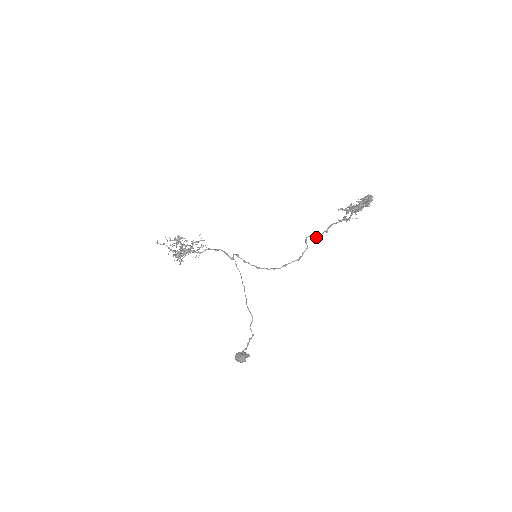
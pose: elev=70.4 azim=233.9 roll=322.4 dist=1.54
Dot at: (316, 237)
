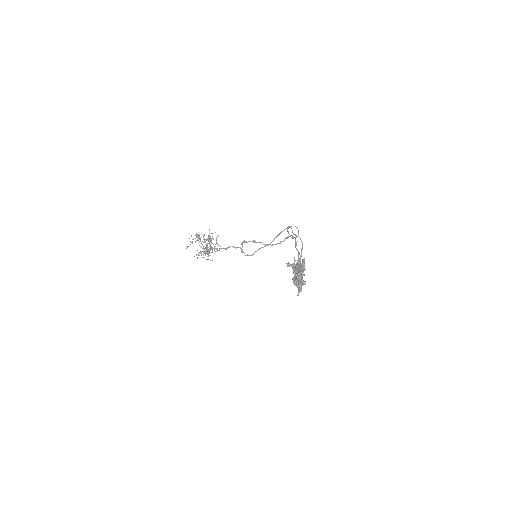
Dot at: occluded
